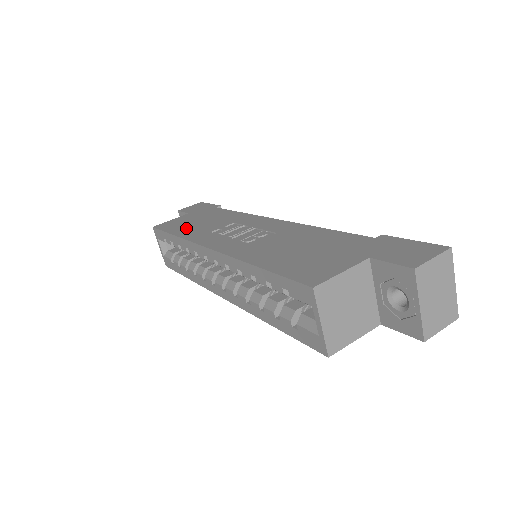
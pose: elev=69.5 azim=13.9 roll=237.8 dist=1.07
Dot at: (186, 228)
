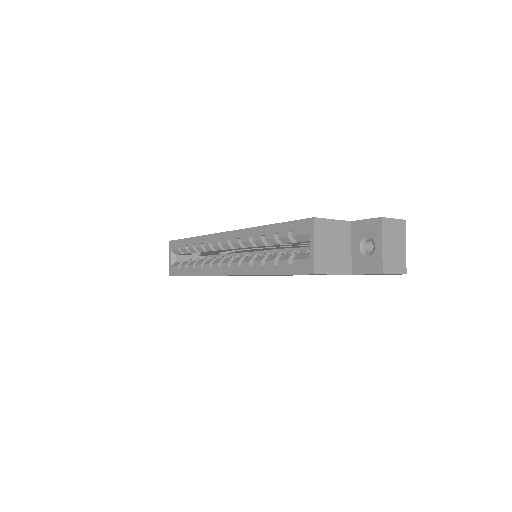
Dot at: occluded
